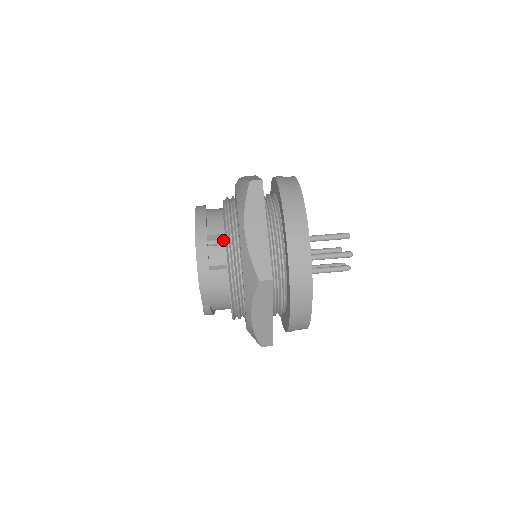
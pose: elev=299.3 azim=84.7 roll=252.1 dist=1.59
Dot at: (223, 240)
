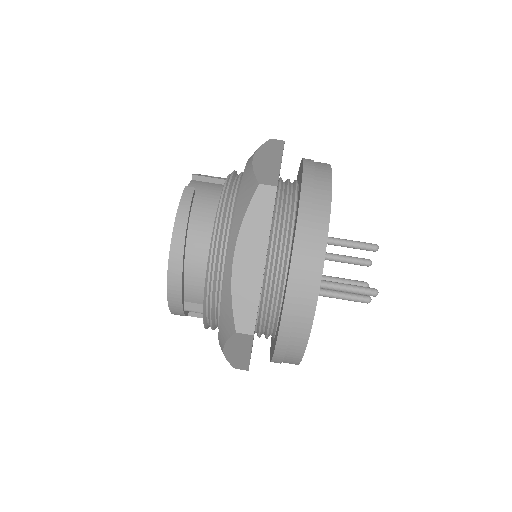
Dot at: occluded
